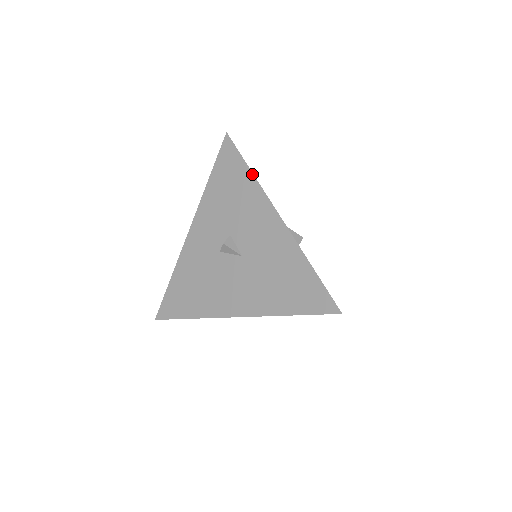
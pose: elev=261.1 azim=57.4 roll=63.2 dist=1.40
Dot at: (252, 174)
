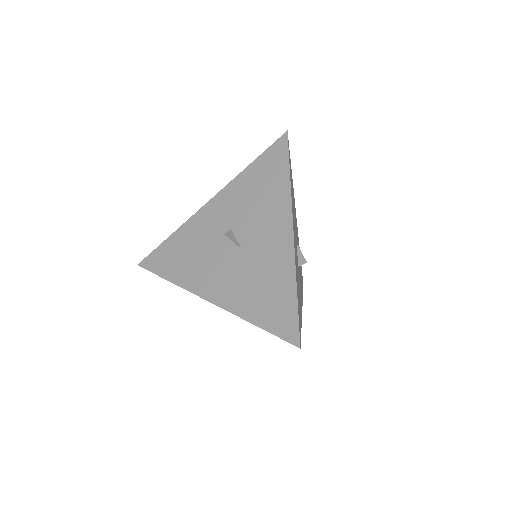
Dot at: (289, 180)
